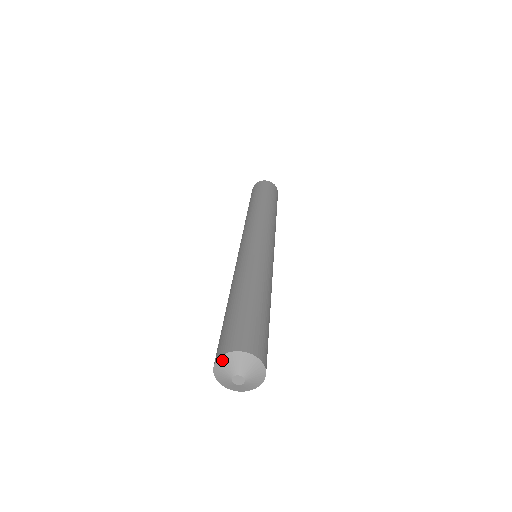
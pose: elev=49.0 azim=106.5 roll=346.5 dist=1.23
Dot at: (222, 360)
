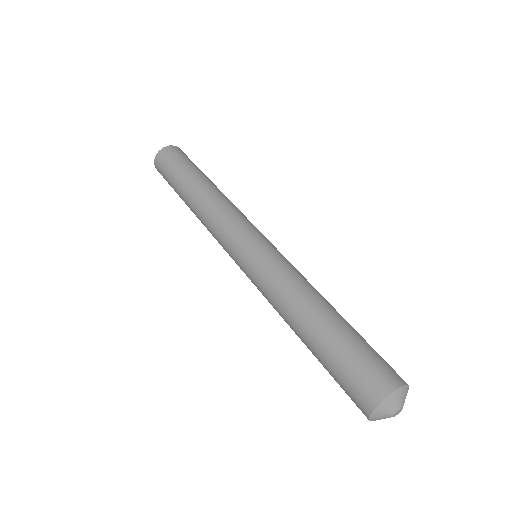
Dot at: (374, 416)
